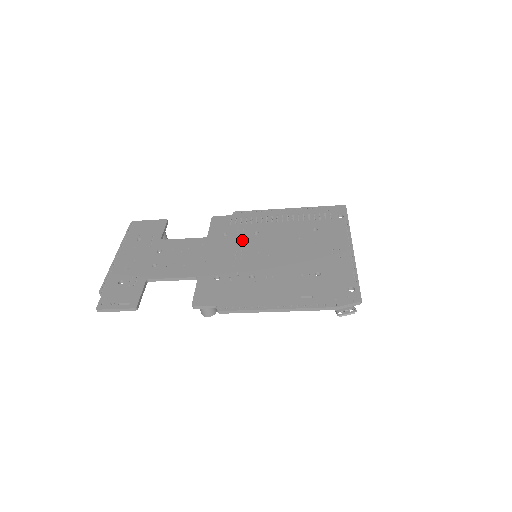
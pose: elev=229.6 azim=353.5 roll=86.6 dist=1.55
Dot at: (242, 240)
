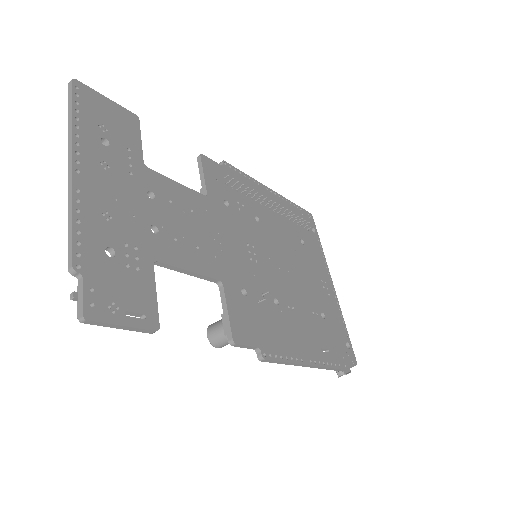
Dot at: (248, 225)
